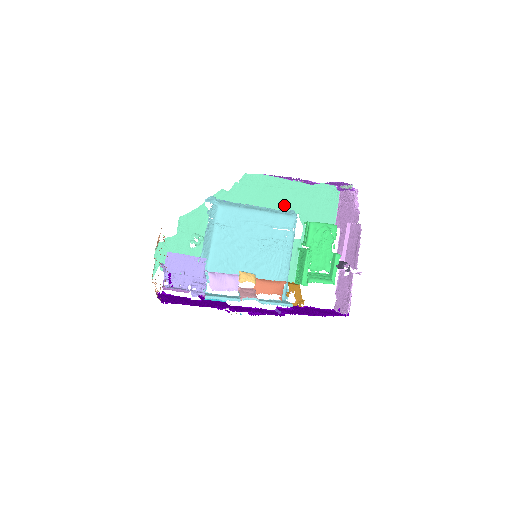
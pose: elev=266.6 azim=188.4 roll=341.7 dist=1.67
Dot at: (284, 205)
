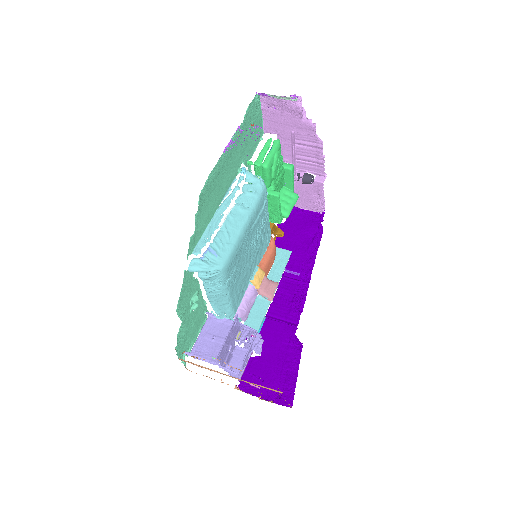
Dot at: (232, 172)
